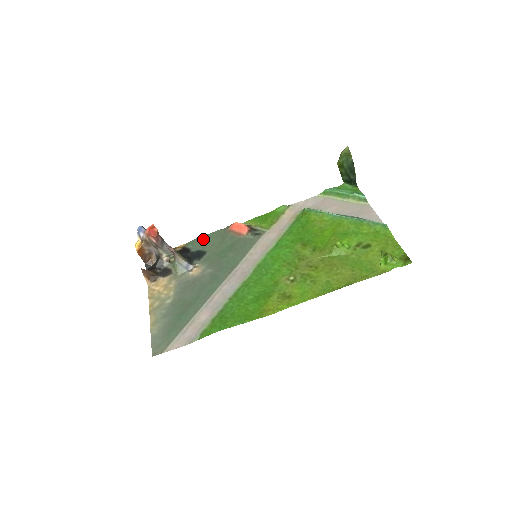
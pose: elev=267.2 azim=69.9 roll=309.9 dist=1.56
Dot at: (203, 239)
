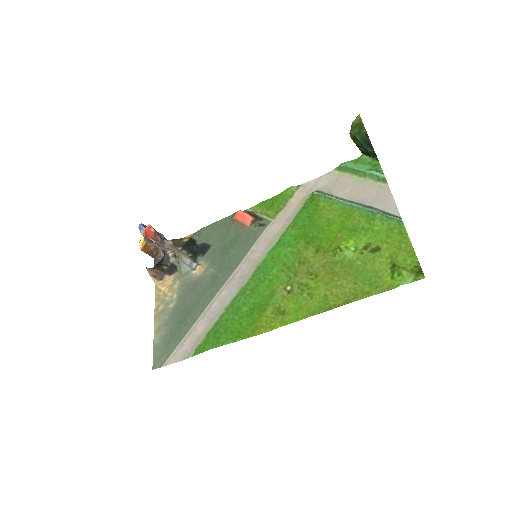
Dot at: (209, 229)
